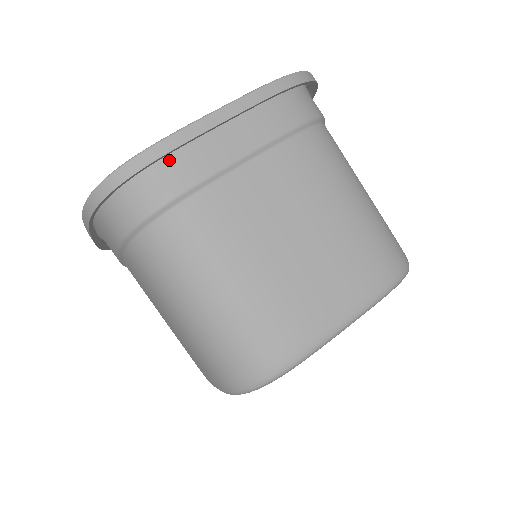
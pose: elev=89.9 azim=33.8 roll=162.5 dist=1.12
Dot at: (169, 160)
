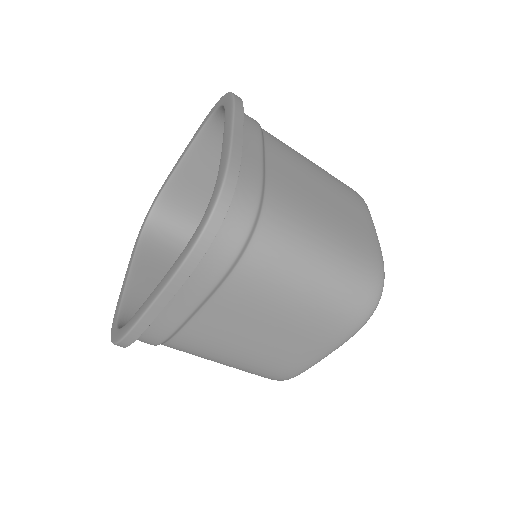
Dot at: occluded
